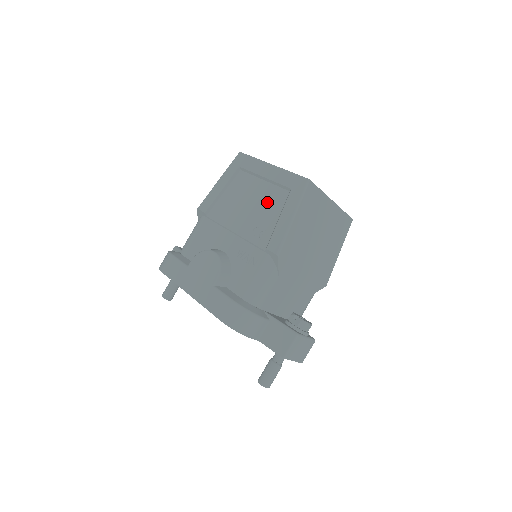
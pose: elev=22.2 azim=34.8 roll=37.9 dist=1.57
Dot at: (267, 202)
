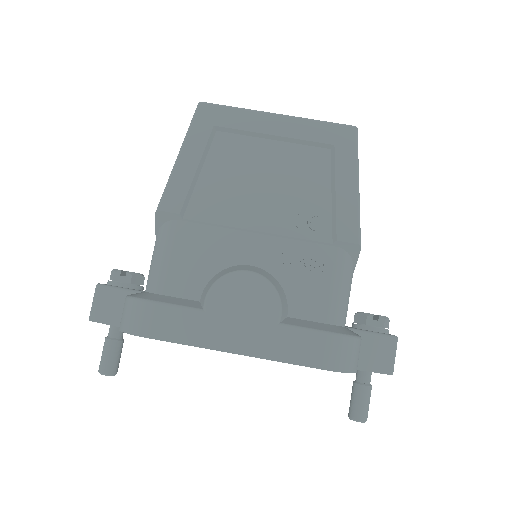
Dot at: (298, 172)
